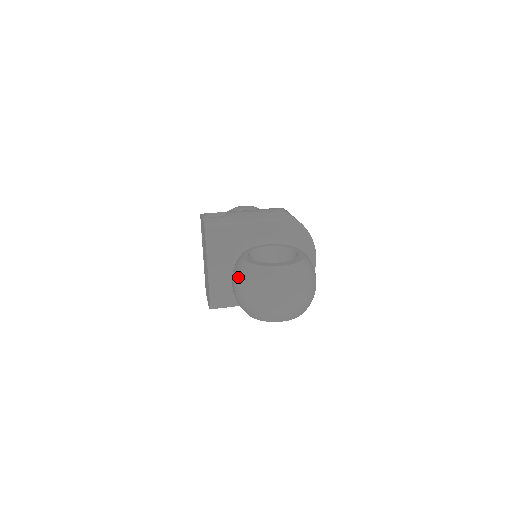
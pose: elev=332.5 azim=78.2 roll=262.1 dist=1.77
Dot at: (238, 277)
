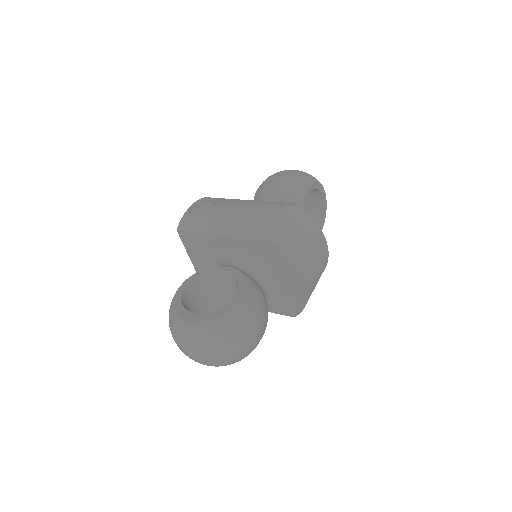
Dot at: occluded
